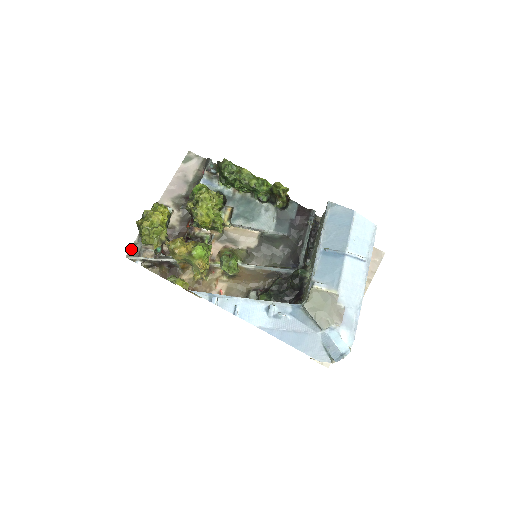
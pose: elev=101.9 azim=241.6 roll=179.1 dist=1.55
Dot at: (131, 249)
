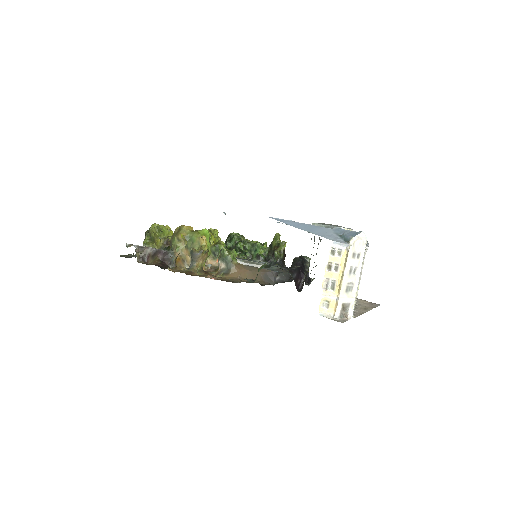
Dot at: (126, 255)
